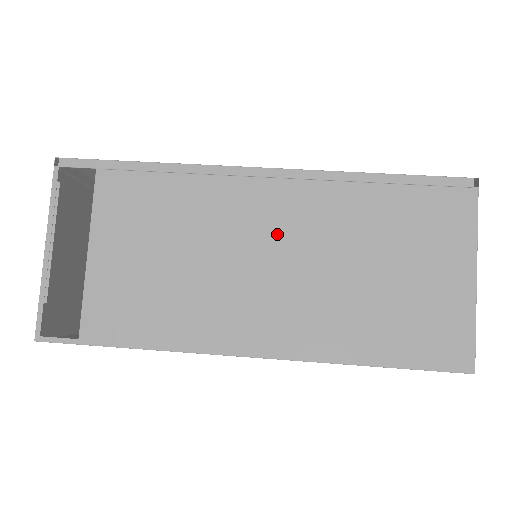
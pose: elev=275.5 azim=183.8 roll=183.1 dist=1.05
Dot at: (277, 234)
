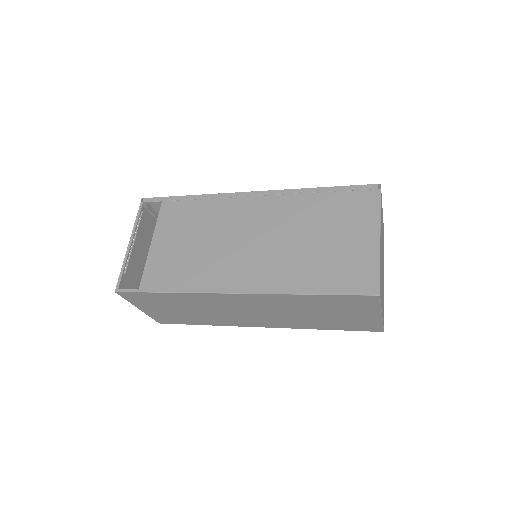
Dot at: (257, 224)
